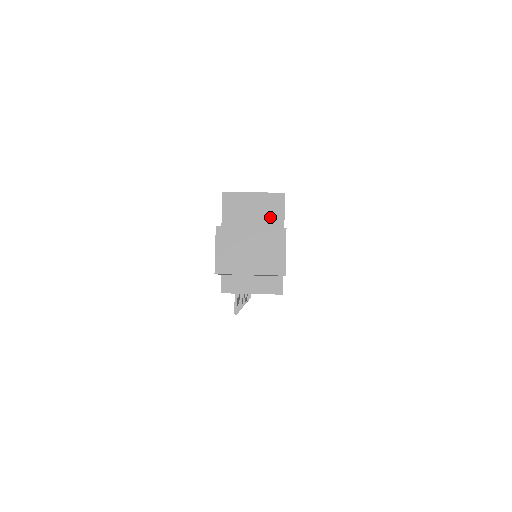
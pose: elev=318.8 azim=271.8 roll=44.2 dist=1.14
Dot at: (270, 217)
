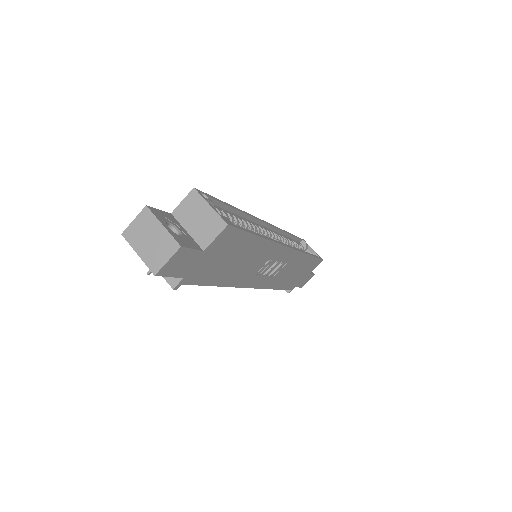
Dot at: (205, 232)
